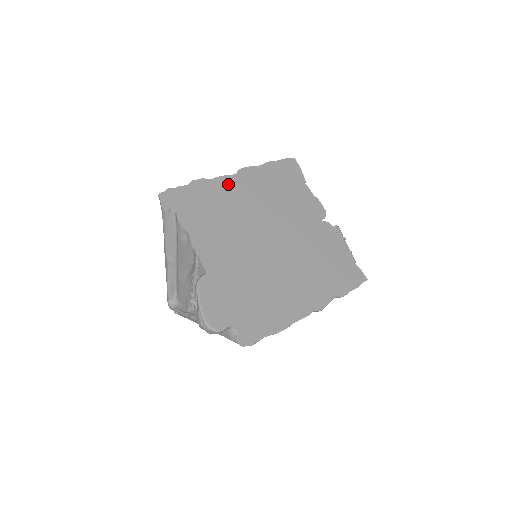
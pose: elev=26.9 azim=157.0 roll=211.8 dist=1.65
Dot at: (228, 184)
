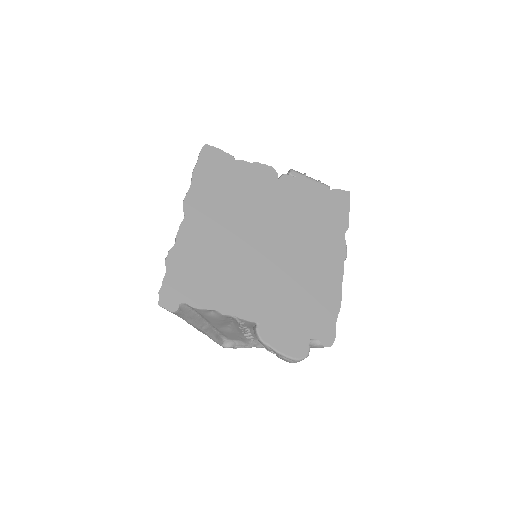
Dot at: (190, 232)
